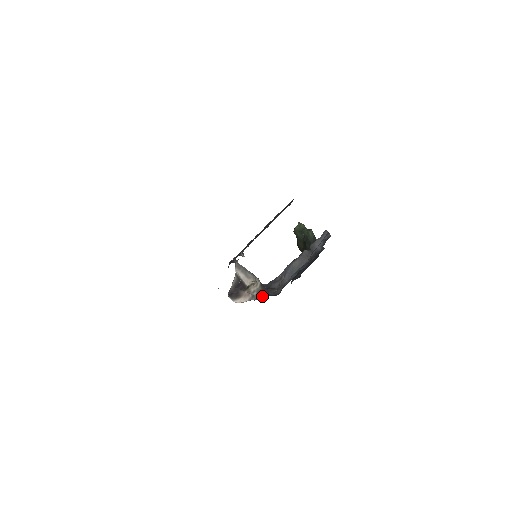
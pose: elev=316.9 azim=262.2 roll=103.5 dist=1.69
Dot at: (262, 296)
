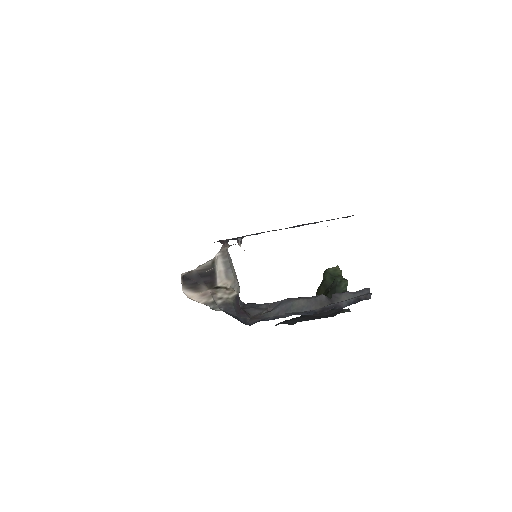
Dot at: (226, 311)
